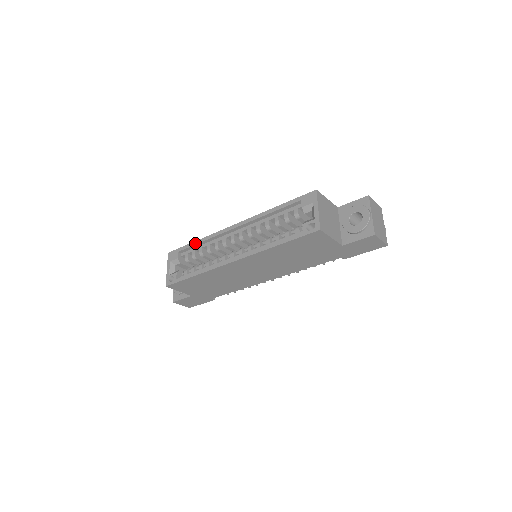
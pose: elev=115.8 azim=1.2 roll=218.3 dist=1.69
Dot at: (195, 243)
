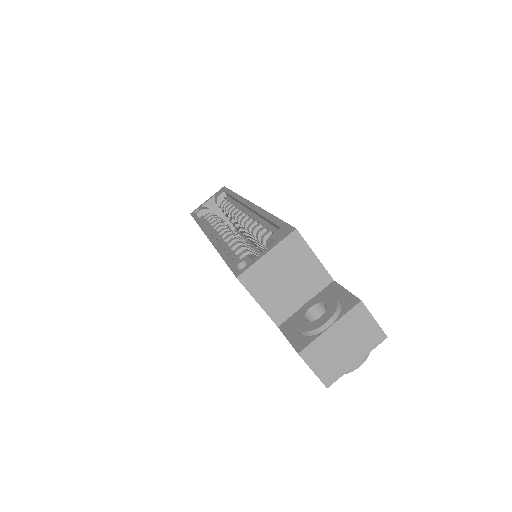
Dot at: (232, 193)
